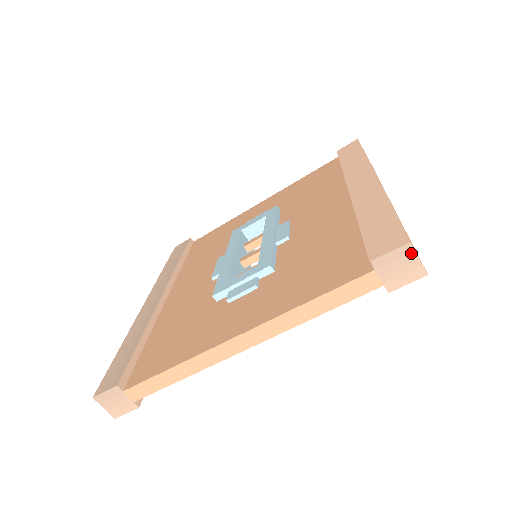
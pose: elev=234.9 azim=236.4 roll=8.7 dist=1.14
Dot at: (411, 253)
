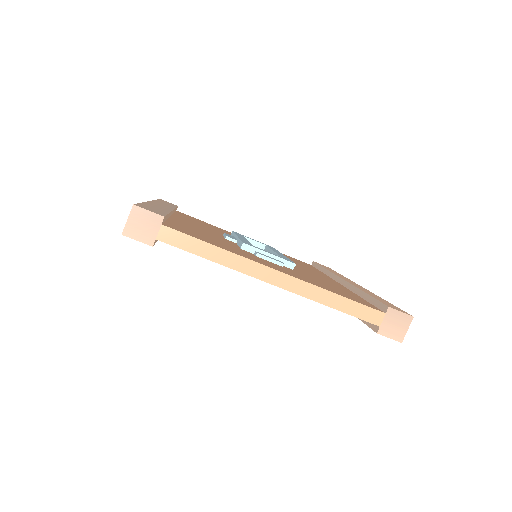
Dot at: (408, 323)
